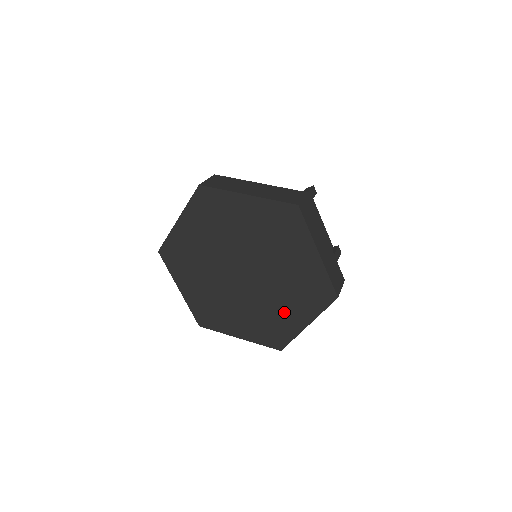
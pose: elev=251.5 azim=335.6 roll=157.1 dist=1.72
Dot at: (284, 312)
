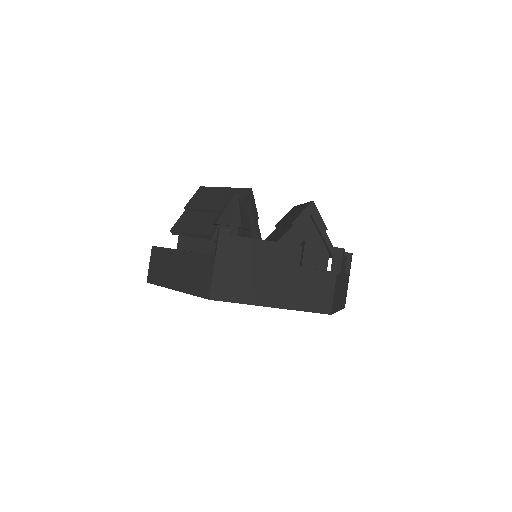
Dot at: occluded
